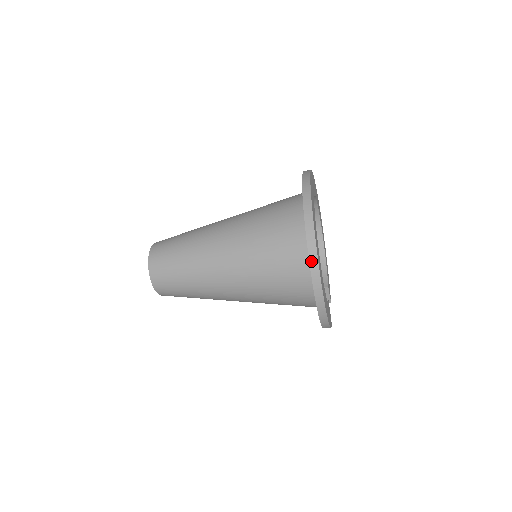
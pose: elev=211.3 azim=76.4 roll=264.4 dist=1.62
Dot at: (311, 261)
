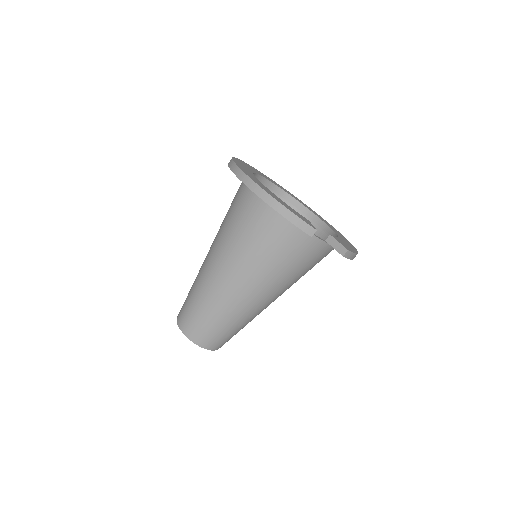
Dot at: (229, 165)
